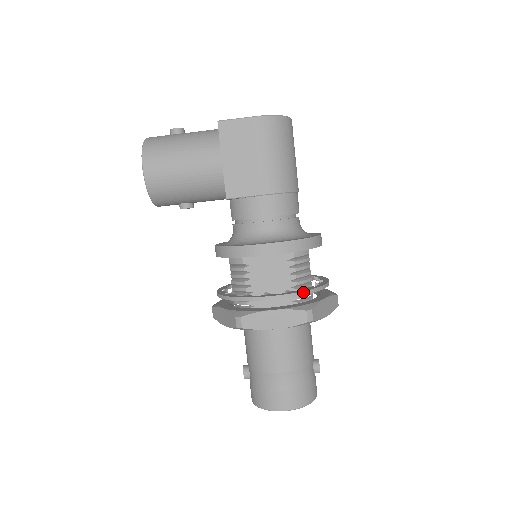
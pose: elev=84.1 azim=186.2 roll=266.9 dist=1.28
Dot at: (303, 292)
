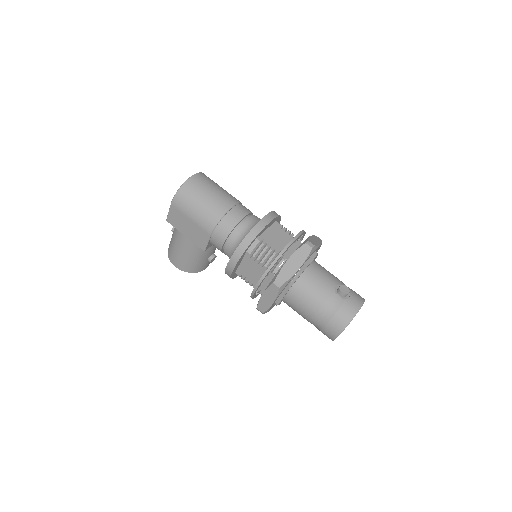
Dot at: (266, 272)
